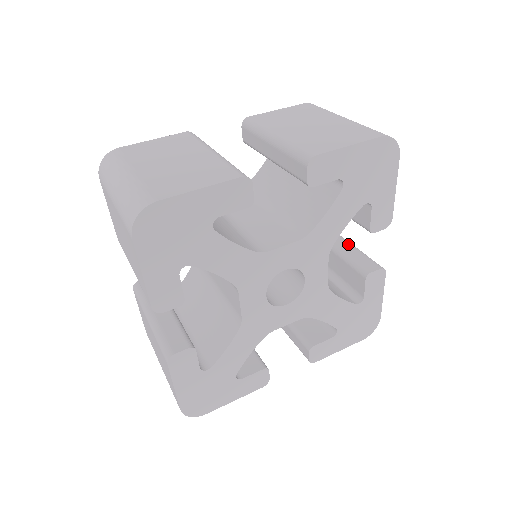
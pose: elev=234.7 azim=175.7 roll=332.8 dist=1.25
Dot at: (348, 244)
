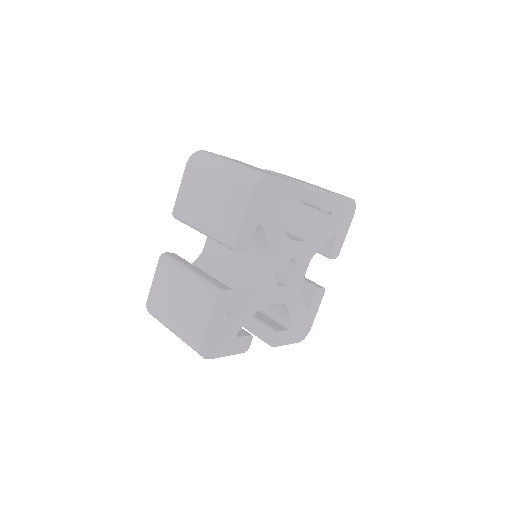
Dot at: occluded
